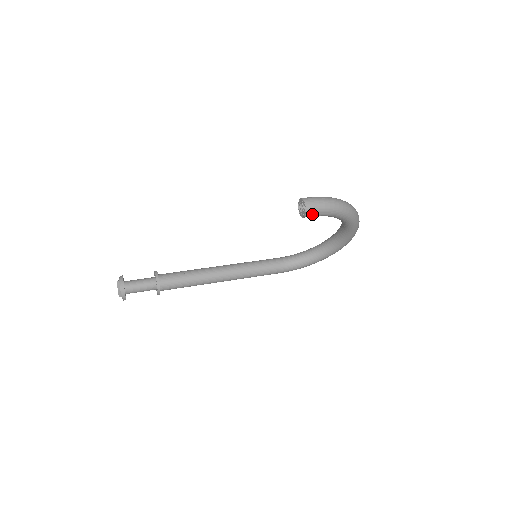
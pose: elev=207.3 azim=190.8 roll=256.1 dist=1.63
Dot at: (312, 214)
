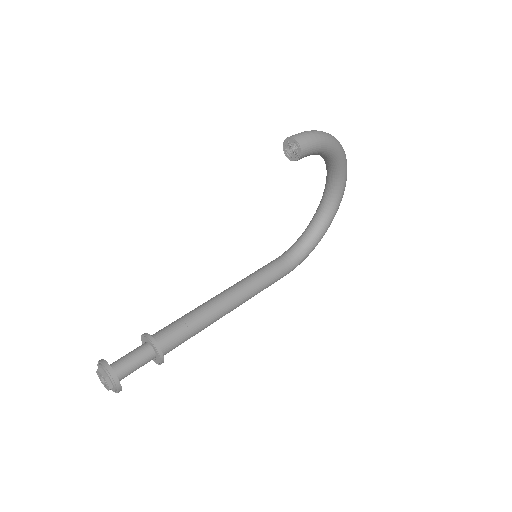
Dot at: (307, 149)
